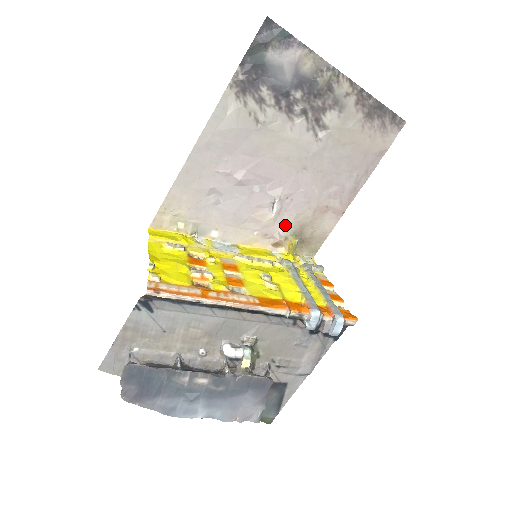
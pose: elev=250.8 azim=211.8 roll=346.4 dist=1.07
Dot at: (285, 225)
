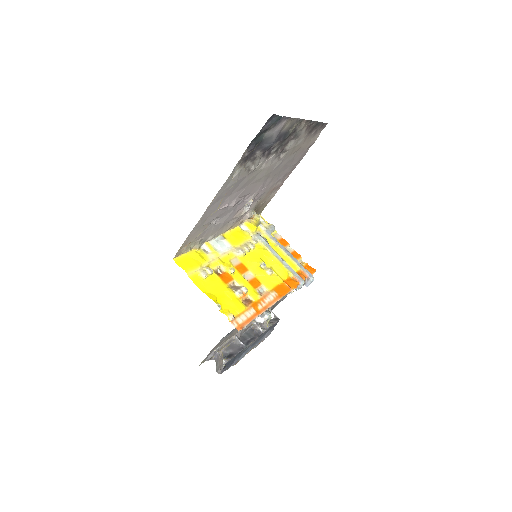
Dot at: (250, 210)
